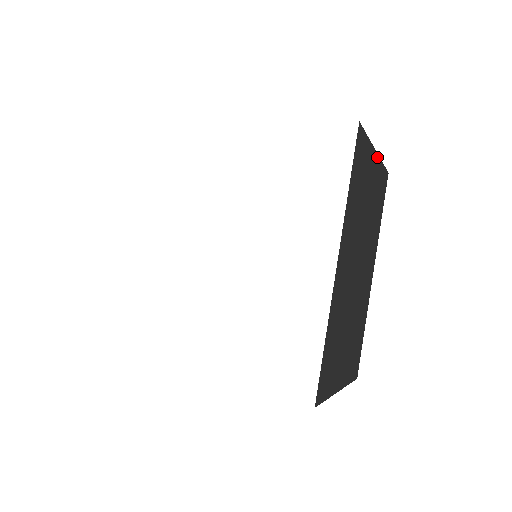
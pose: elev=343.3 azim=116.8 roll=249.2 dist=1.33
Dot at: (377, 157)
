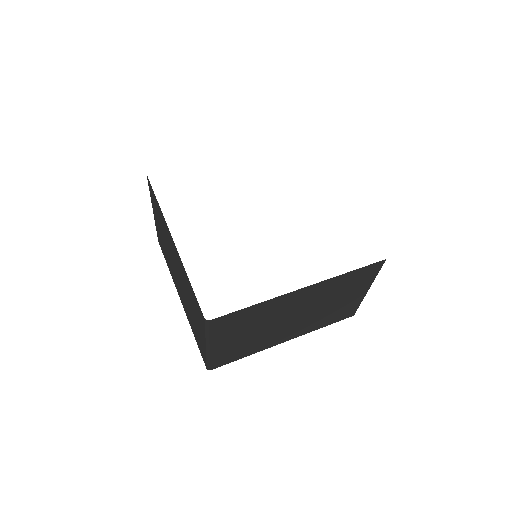
Dot at: occluded
